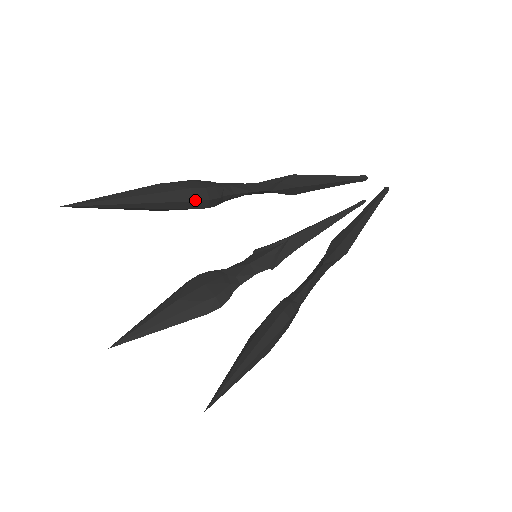
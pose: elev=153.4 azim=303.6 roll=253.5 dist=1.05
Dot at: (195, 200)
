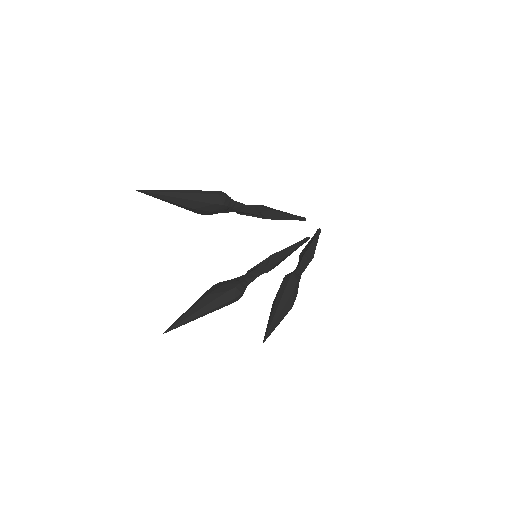
Dot at: (218, 194)
